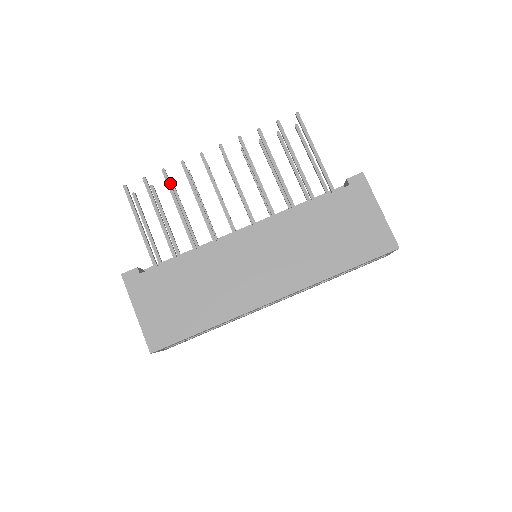
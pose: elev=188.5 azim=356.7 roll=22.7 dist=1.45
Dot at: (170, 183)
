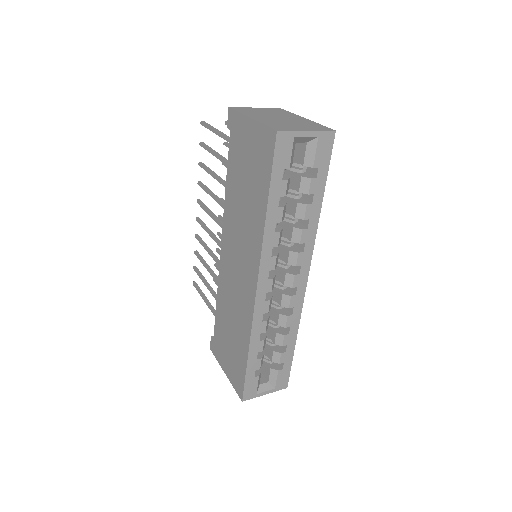
Dot at: (200, 257)
